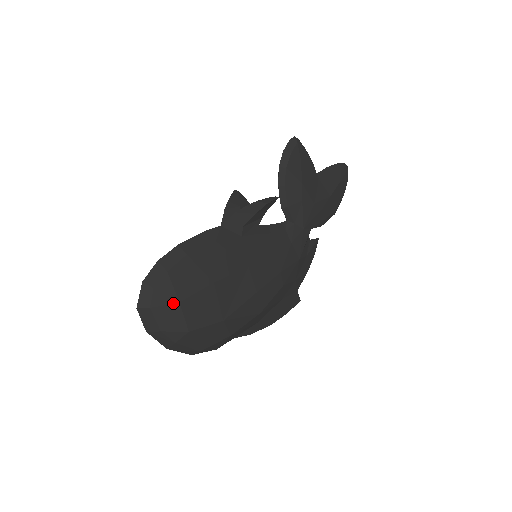
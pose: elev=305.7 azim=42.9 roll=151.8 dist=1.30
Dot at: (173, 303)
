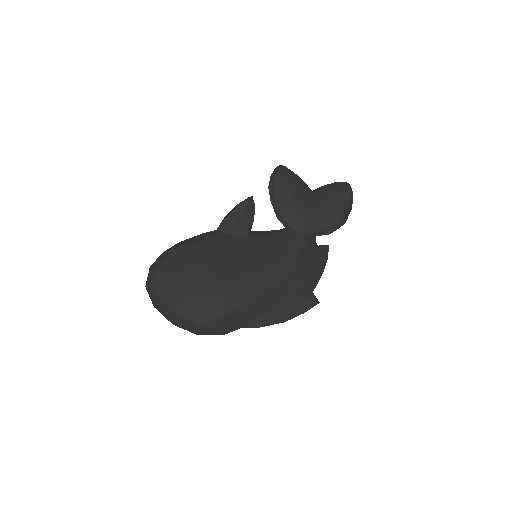
Dot at: (168, 279)
